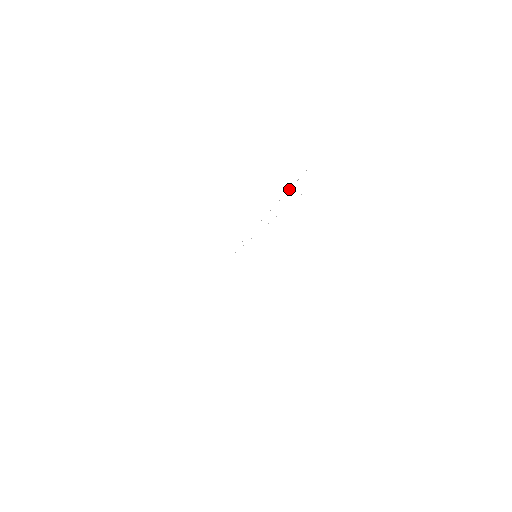
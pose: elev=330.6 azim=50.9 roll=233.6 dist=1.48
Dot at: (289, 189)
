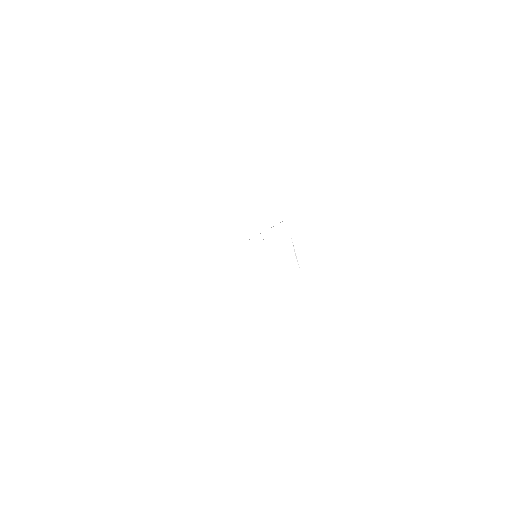
Dot at: occluded
